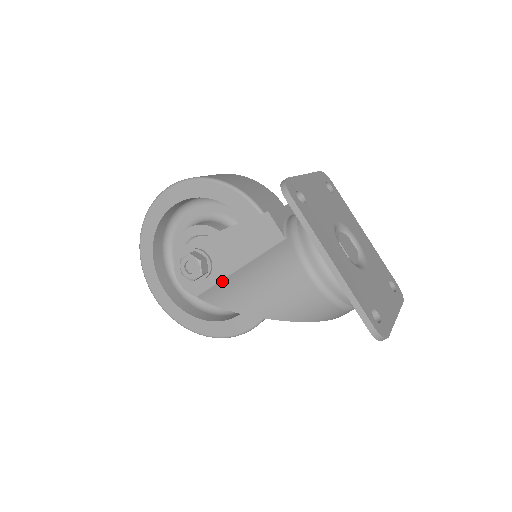
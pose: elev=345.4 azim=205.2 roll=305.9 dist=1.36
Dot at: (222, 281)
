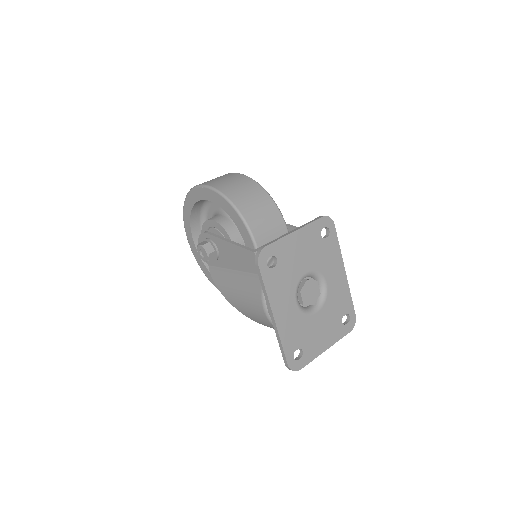
Dot at: (223, 269)
